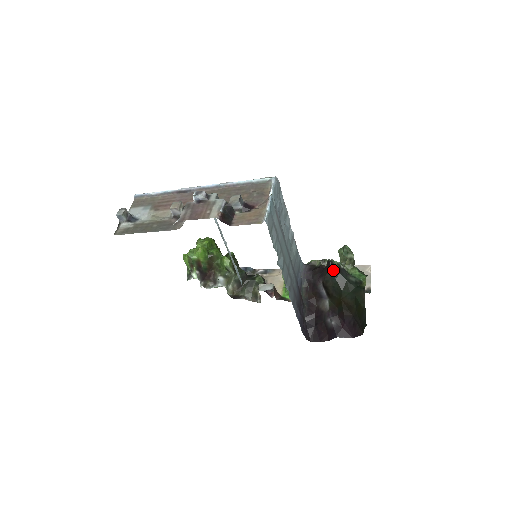
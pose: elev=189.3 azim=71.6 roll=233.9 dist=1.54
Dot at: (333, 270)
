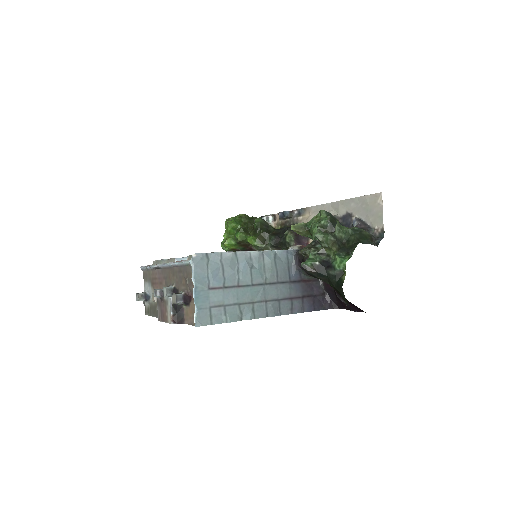
Dot at: (309, 273)
